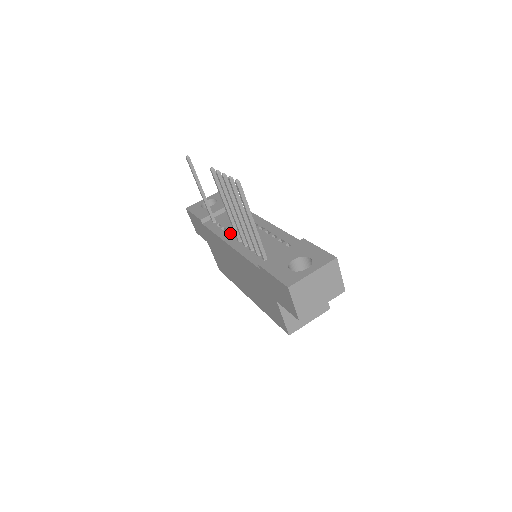
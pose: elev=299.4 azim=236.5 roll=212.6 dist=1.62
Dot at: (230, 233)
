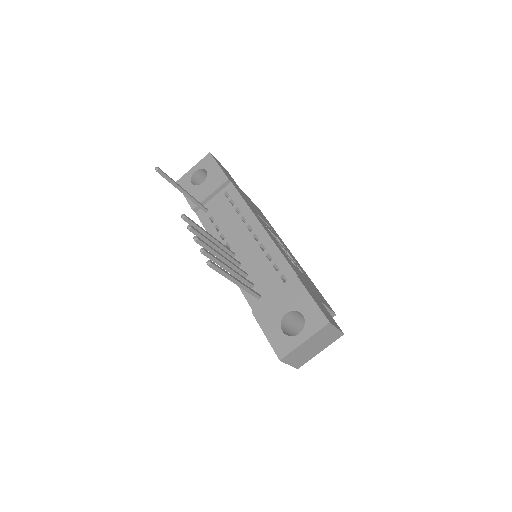
Dot at: (224, 236)
